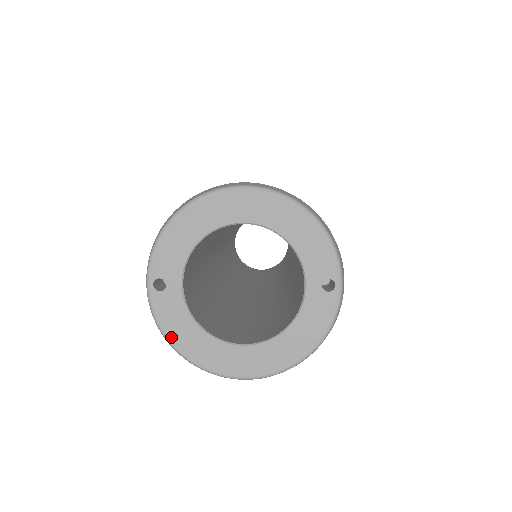
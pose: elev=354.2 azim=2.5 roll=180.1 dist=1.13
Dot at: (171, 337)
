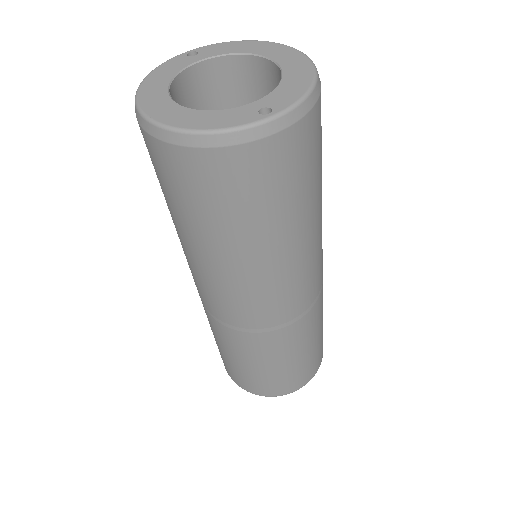
Dot at: (154, 72)
